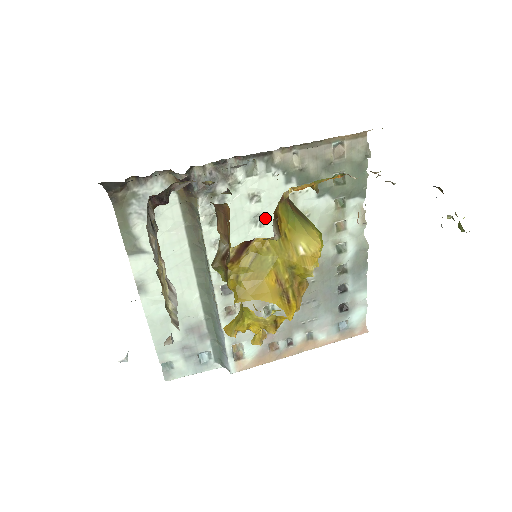
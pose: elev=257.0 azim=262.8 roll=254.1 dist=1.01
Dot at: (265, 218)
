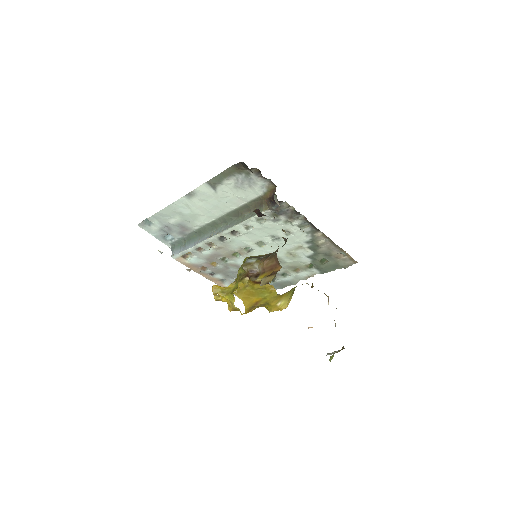
Dot at: (279, 240)
